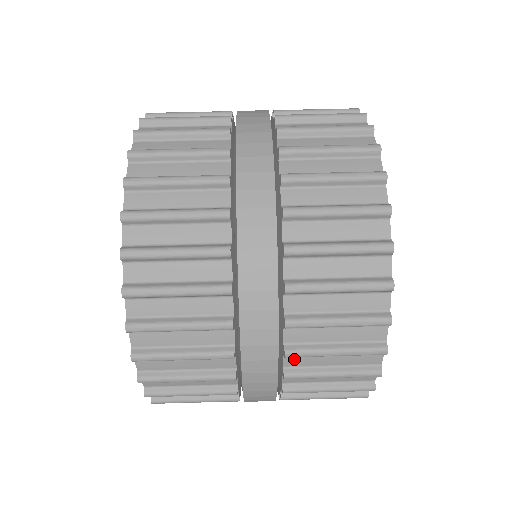
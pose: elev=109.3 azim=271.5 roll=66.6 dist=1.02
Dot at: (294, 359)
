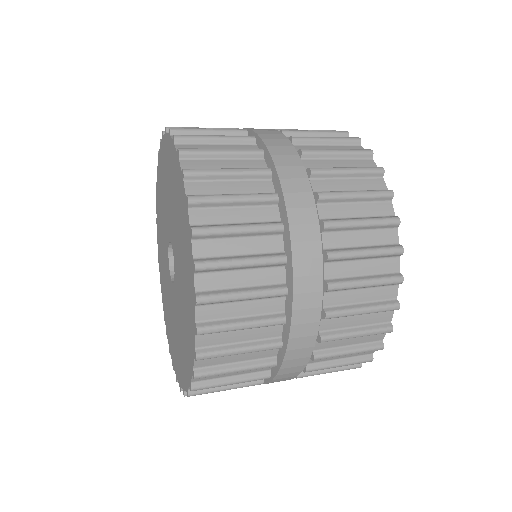
Dot at: occluded
